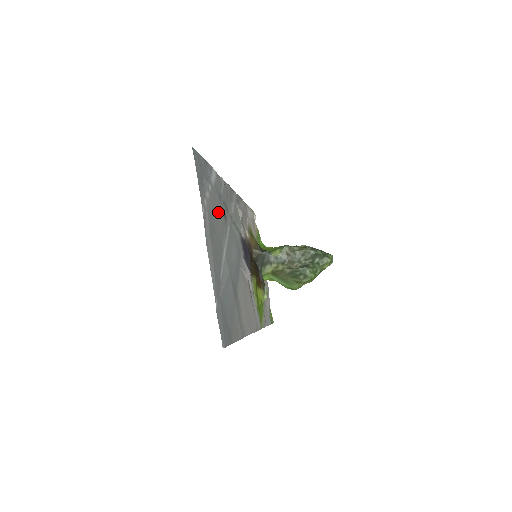
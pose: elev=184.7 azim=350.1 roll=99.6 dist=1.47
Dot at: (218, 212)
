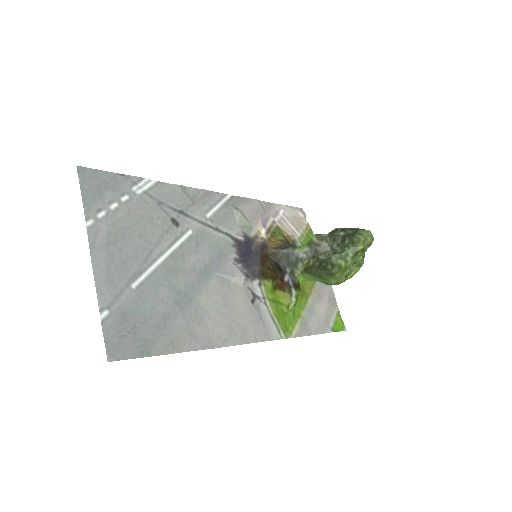
Dot at: (149, 220)
